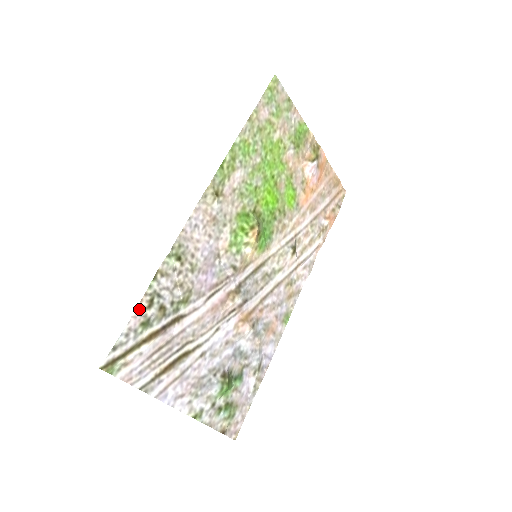
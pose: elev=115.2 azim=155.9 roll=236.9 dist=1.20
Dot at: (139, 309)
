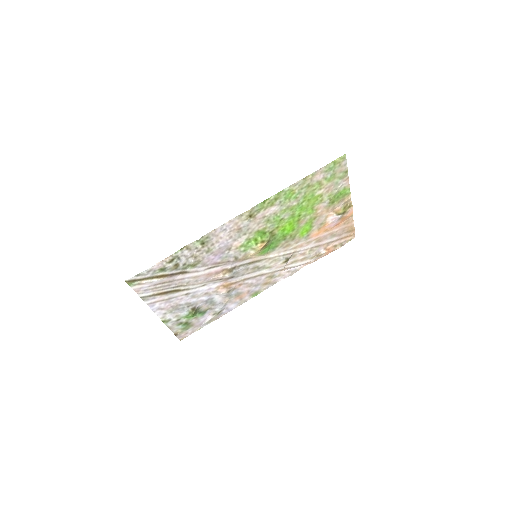
Dot at: (163, 261)
